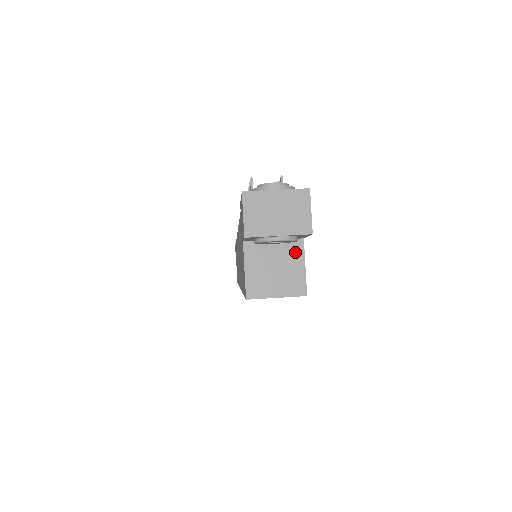
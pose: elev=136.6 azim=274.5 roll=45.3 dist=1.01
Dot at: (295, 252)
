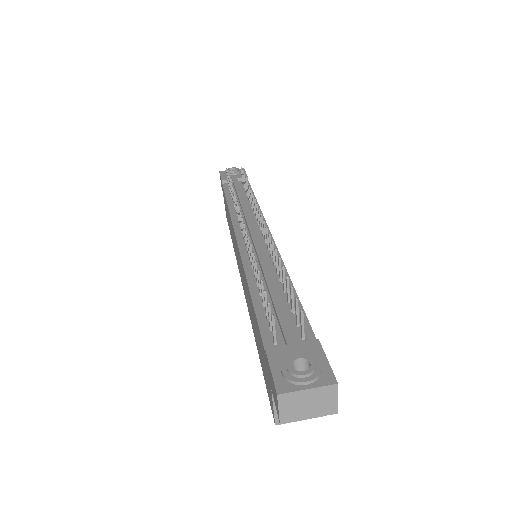
Dot at: occluded
